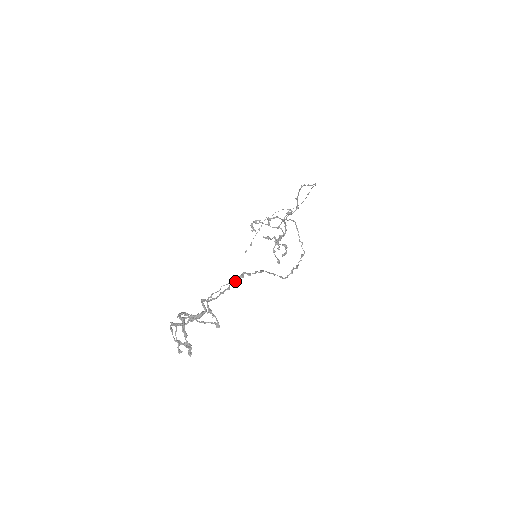
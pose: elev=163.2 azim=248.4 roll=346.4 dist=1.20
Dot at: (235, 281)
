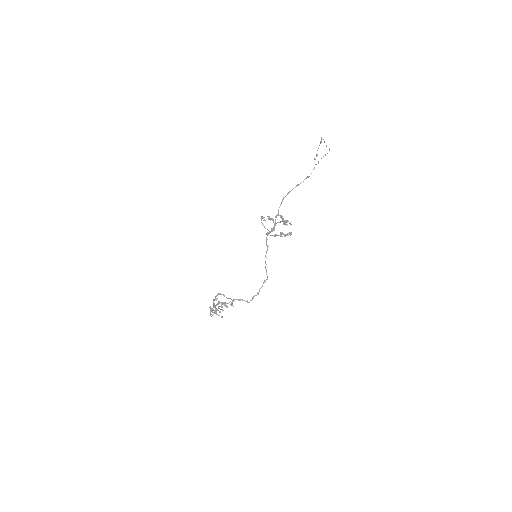
Dot at: occluded
